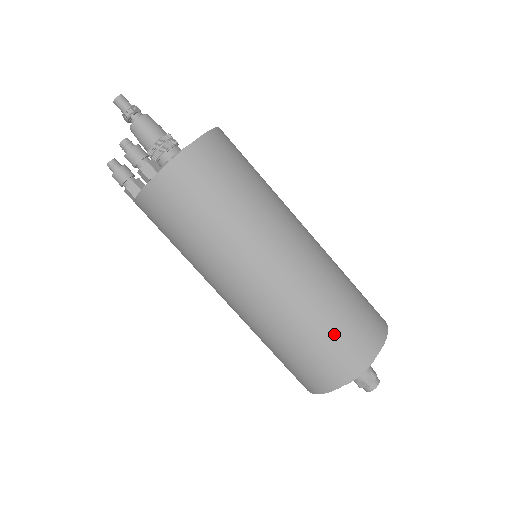
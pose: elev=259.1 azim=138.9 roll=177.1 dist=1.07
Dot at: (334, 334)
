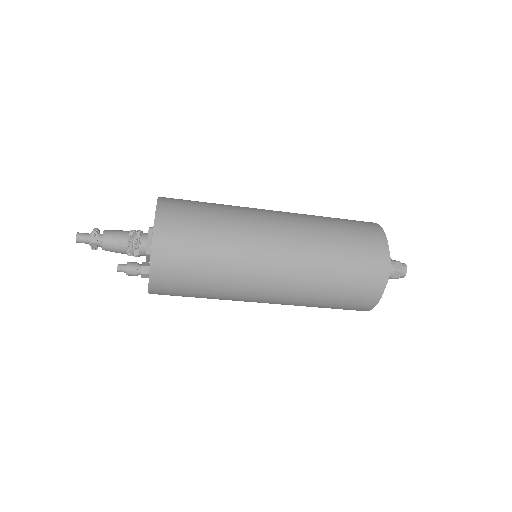
Dot at: occluded
